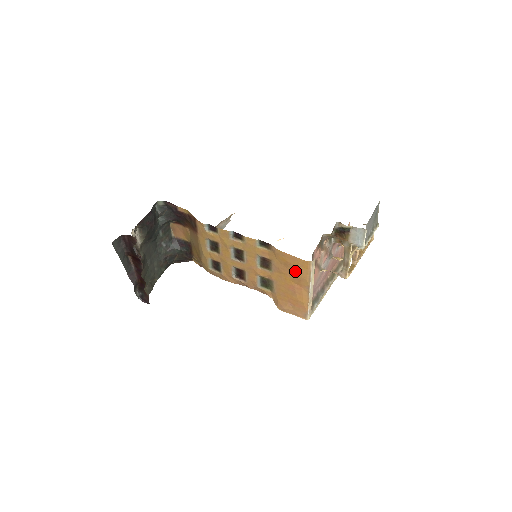
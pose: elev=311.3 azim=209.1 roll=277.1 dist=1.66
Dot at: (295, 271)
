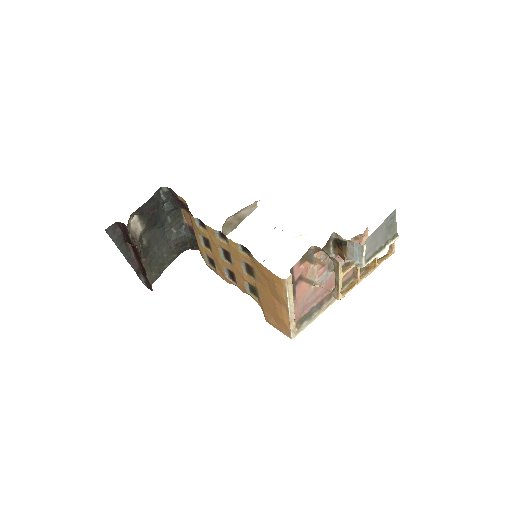
Dot at: (272, 286)
